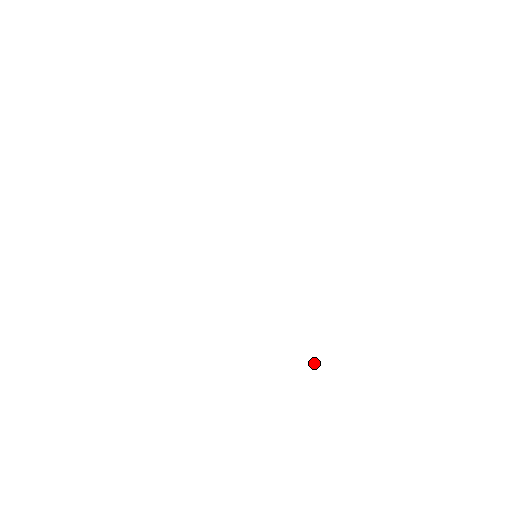
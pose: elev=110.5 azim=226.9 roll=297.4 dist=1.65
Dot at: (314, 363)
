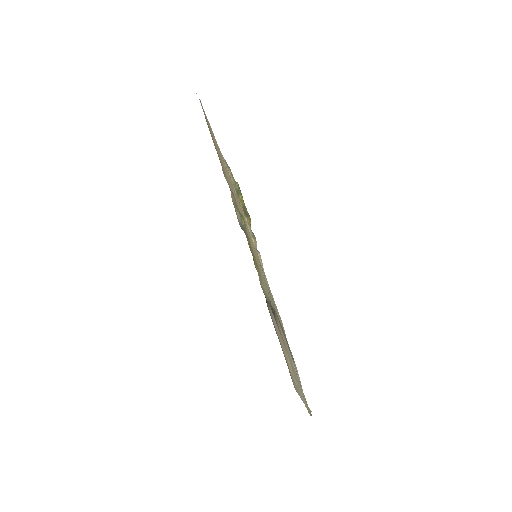
Dot at: occluded
